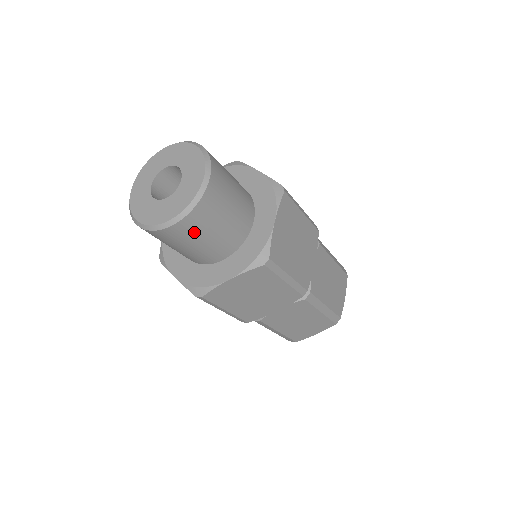
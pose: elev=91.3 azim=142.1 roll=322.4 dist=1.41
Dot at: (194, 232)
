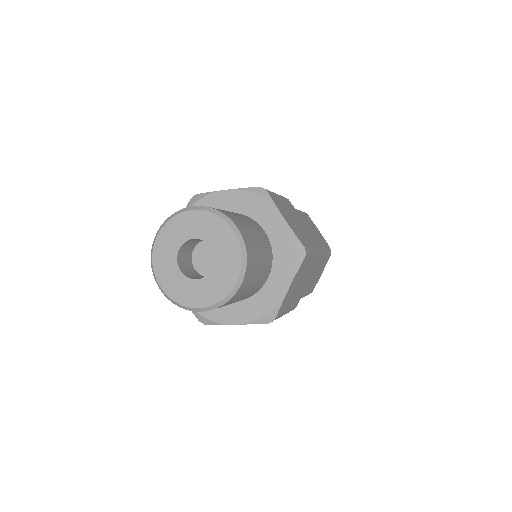
Dot at: occluded
